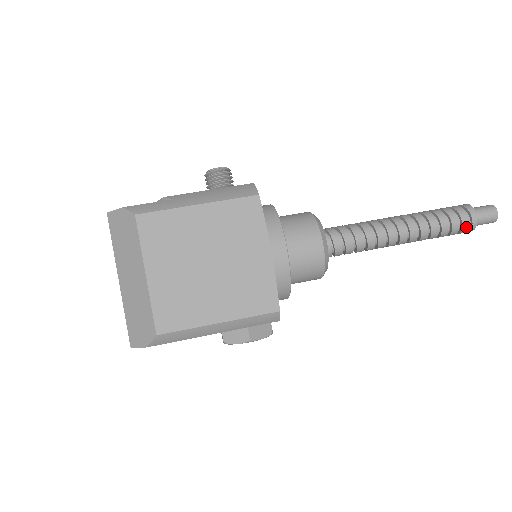
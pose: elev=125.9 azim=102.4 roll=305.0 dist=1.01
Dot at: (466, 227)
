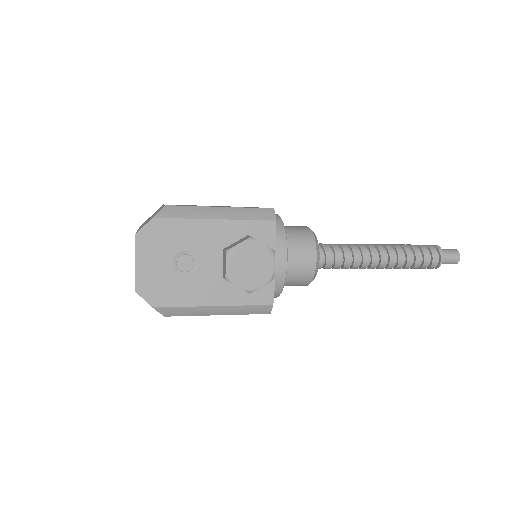
Dot at: (432, 248)
